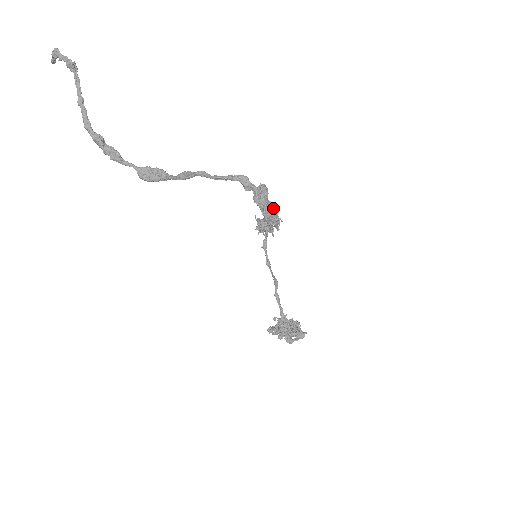
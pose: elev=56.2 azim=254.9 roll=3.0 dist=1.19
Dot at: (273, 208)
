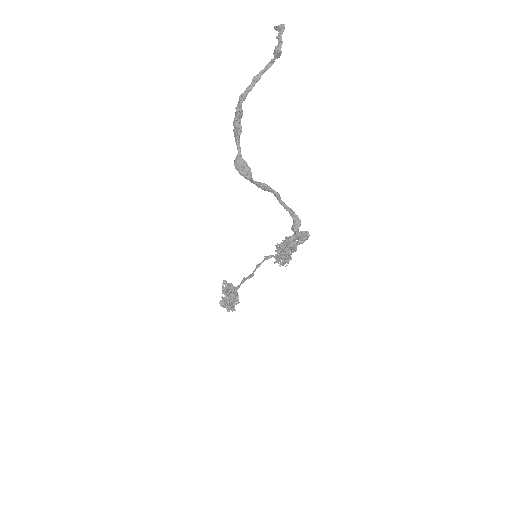
Dot at: (289, 257)
